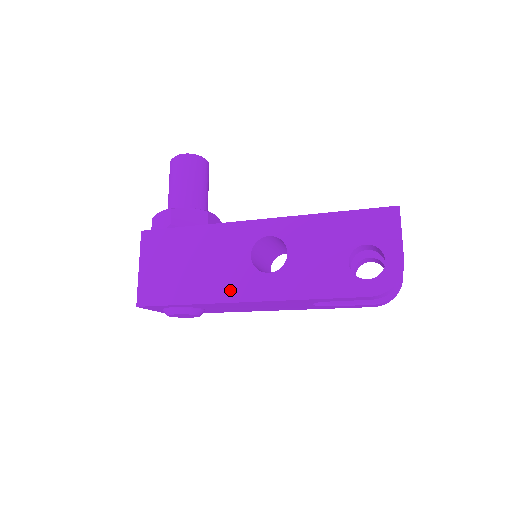
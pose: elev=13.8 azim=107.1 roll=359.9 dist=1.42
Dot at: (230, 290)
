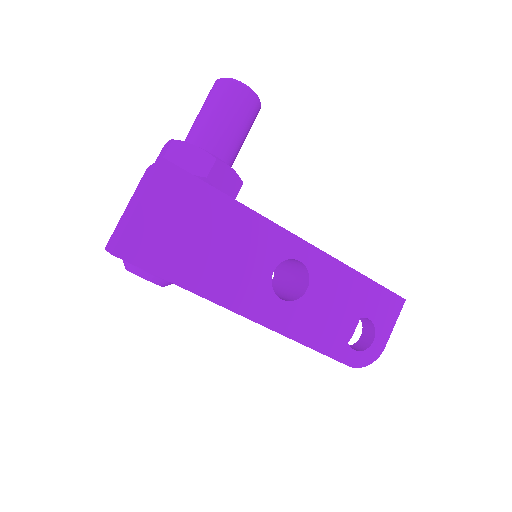
Dot at: (236, 296)
